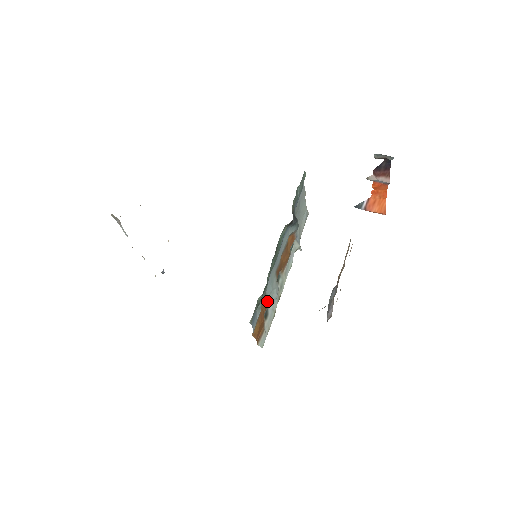
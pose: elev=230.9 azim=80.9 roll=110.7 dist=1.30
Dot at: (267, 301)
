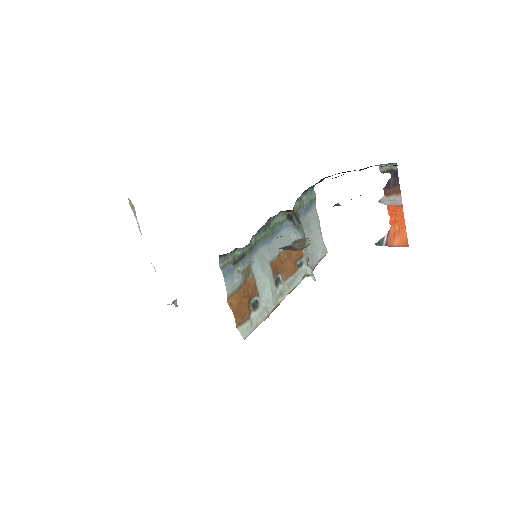
Dot at: (255, 283)
